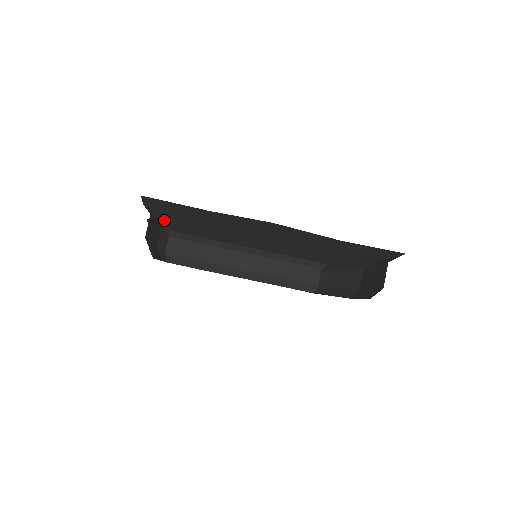
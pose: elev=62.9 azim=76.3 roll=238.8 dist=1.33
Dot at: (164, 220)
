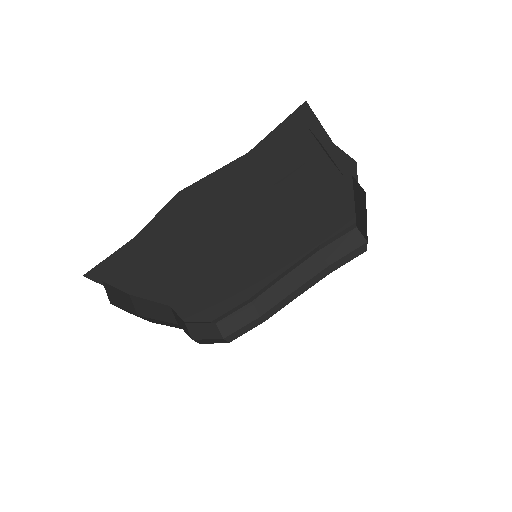
Dot at: (176, 304)
